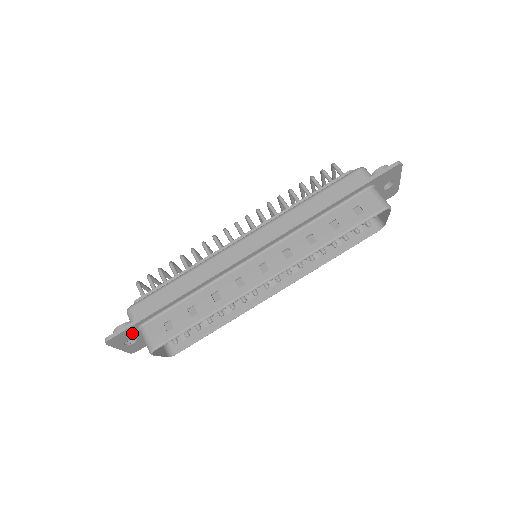
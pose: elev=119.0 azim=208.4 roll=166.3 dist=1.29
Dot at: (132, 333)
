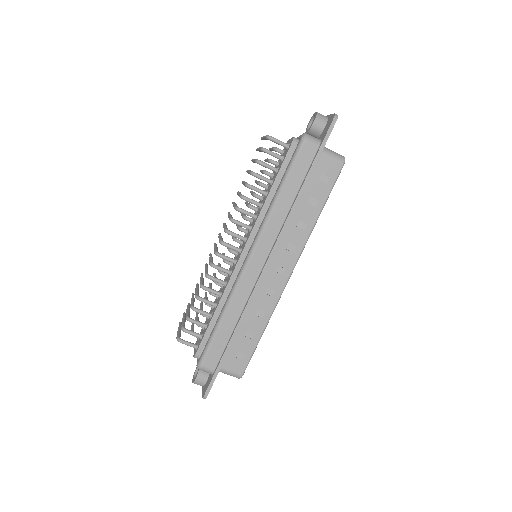
Dot at: occluded
